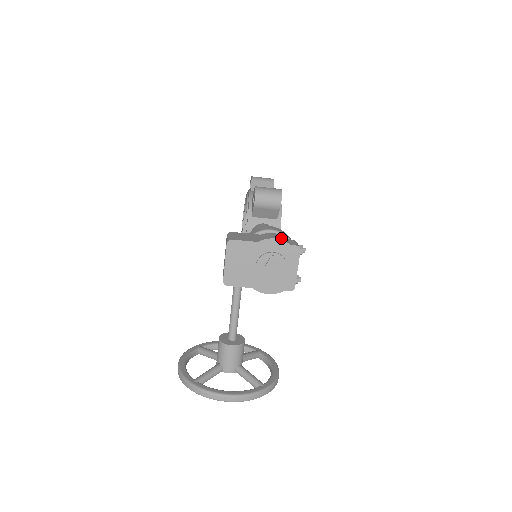
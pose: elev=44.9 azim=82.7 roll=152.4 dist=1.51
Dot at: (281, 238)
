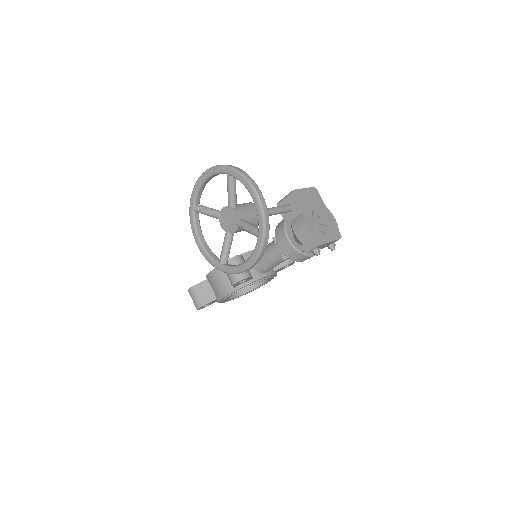
Dot at: occluded
